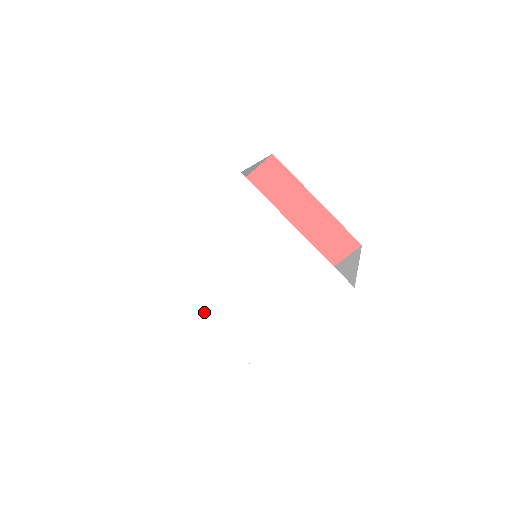
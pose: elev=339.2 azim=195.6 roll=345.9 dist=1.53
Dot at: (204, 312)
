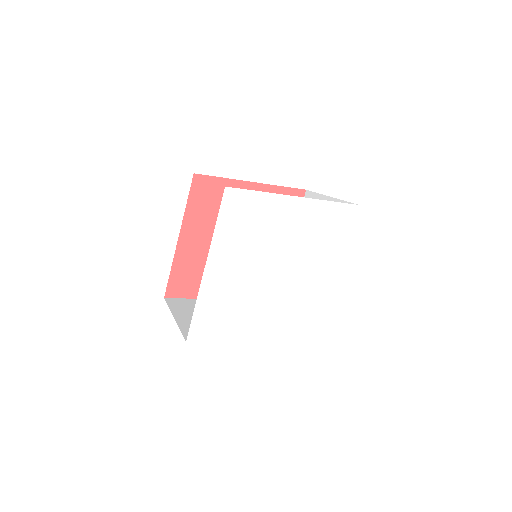
Dot at: (269, 326)
